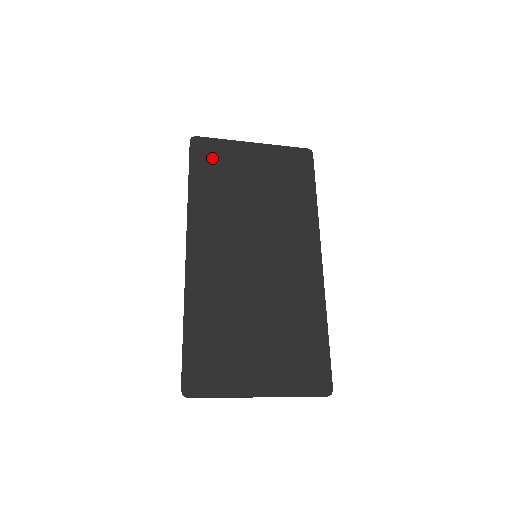
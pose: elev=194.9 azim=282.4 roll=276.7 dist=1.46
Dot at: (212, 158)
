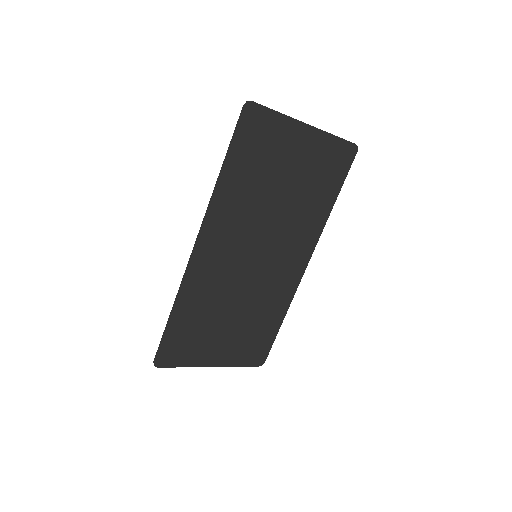
Dot at: (259, 138)
